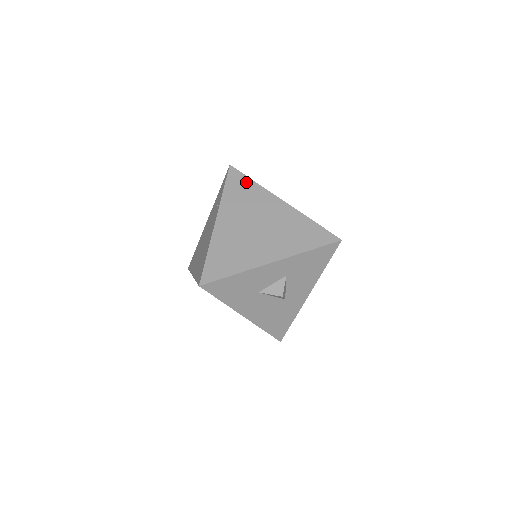
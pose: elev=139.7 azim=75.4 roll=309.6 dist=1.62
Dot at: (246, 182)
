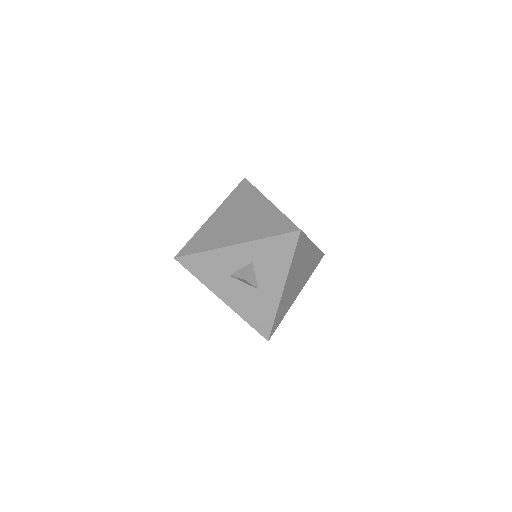
Dot at: (249, 189)
